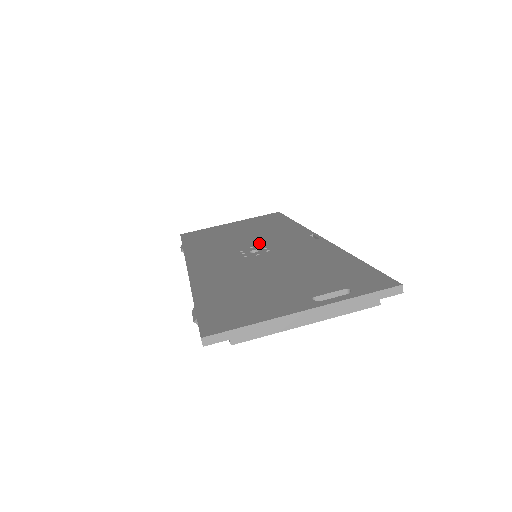
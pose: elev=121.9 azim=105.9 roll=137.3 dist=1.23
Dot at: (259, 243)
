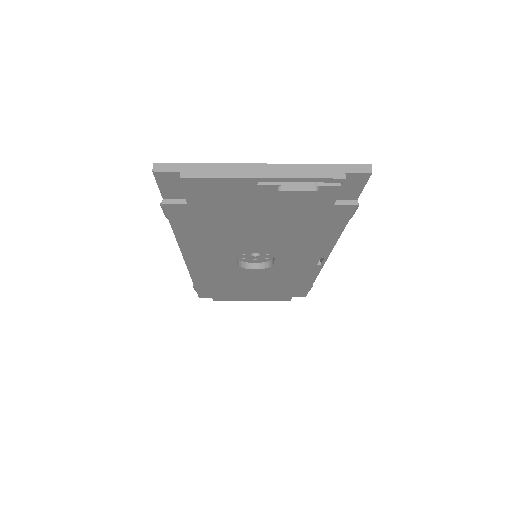
Dot at: occluded
